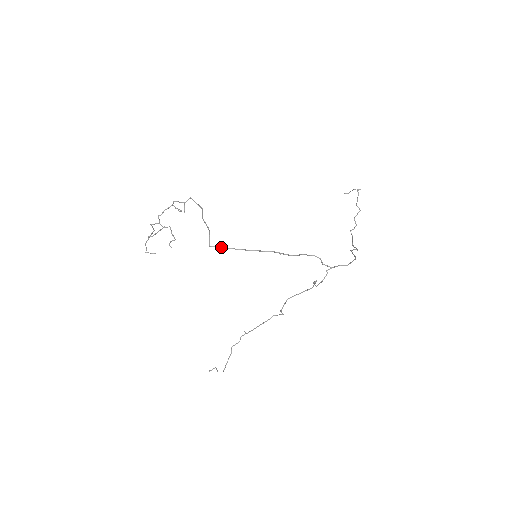
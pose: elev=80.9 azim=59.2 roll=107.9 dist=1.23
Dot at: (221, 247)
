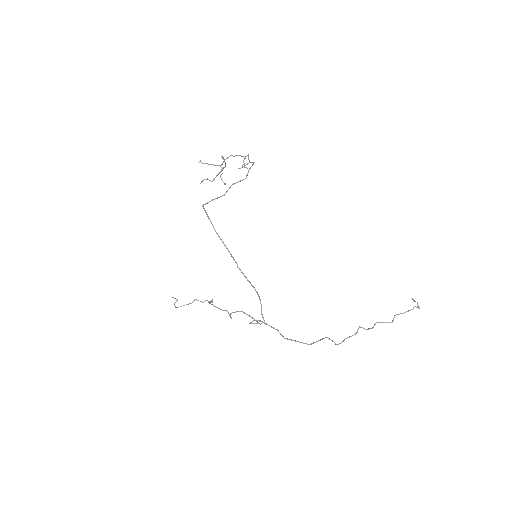
Dot at: (207, 215)
